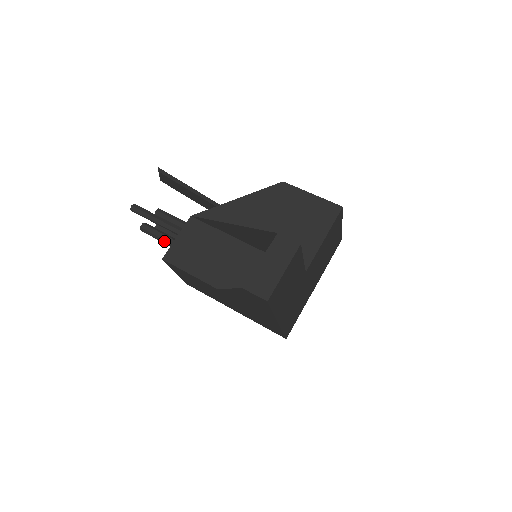
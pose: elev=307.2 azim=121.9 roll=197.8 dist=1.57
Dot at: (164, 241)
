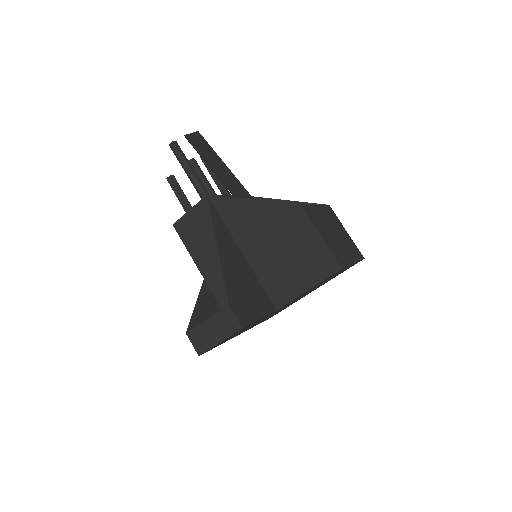
Dot at: occluded
